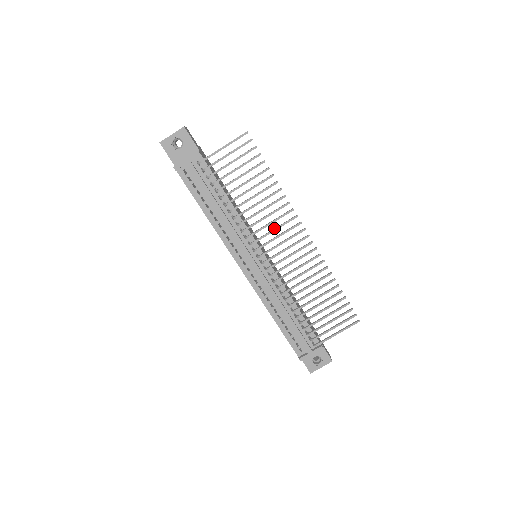
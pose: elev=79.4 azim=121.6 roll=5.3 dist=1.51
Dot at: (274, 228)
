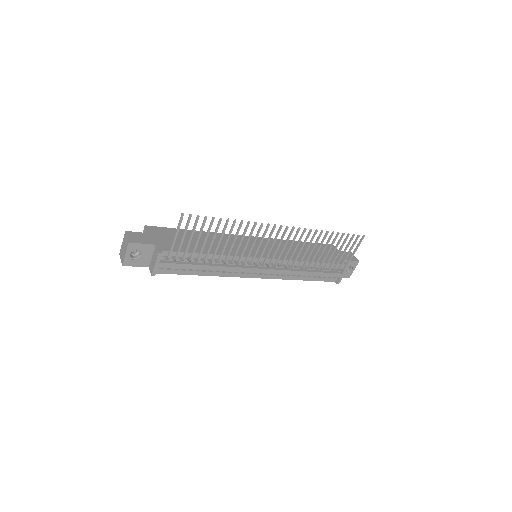
Dot at: (258, 244)
